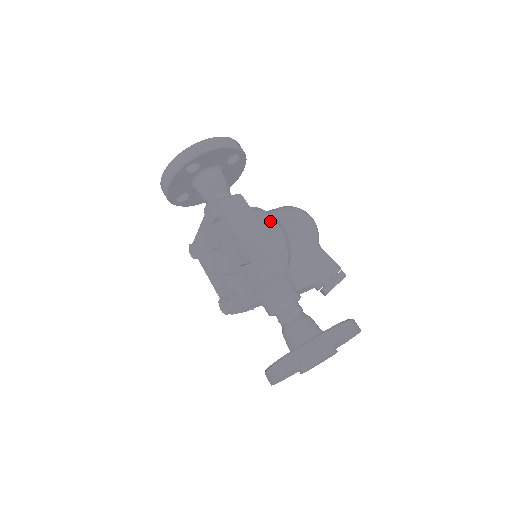
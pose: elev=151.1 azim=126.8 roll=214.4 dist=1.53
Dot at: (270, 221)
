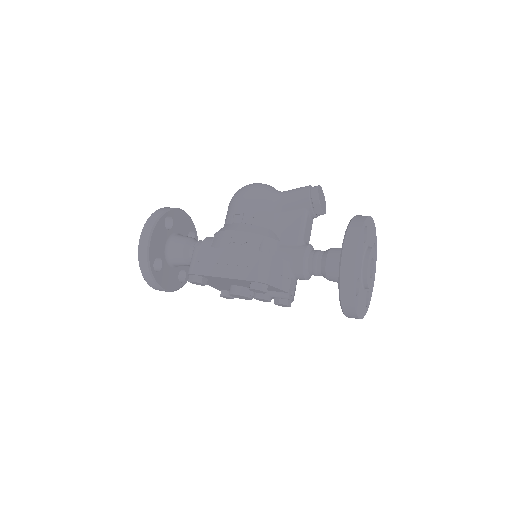
Dot at: (229, 236)
